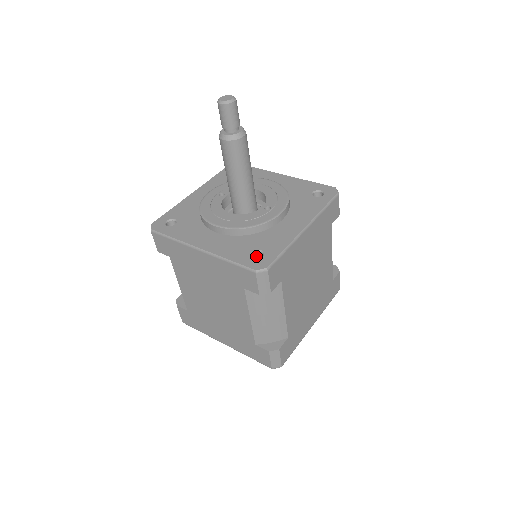
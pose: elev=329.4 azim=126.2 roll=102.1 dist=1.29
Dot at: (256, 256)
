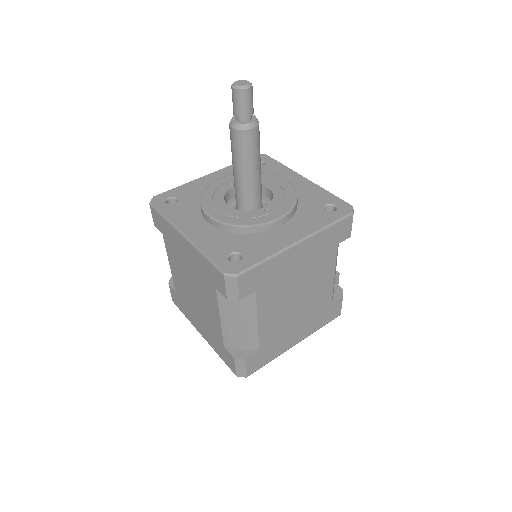
Dot at: (236, 258)
